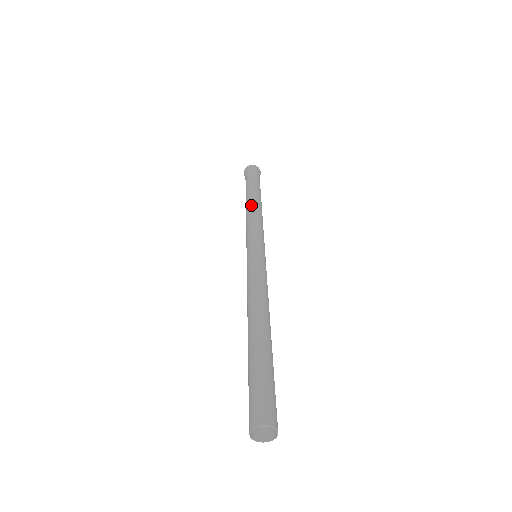
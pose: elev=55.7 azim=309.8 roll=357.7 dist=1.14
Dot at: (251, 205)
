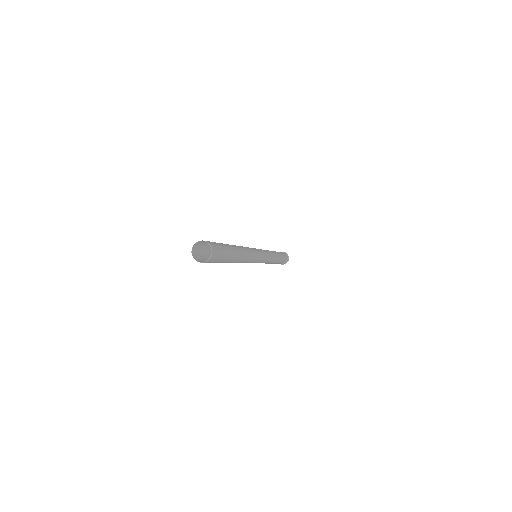
Dot at: occluded
